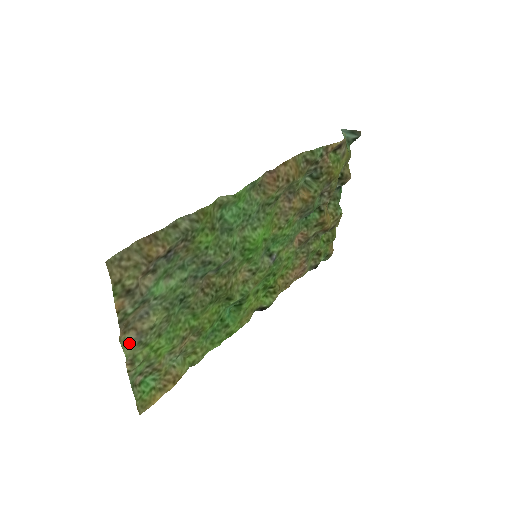
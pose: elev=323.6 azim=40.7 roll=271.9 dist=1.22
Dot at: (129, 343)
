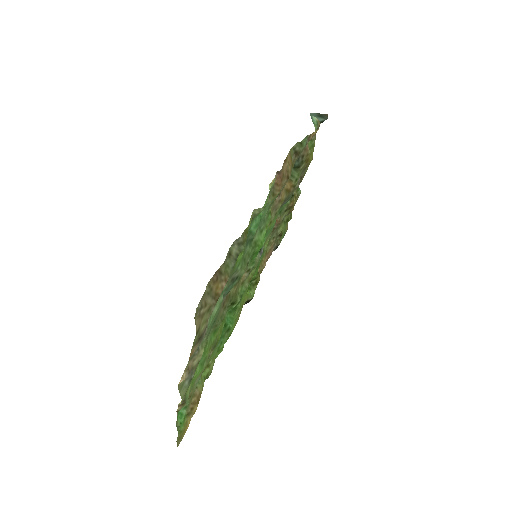
Dot at: (183, 385)
